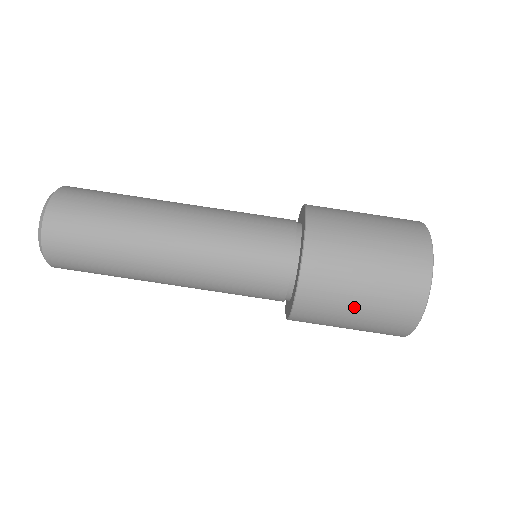
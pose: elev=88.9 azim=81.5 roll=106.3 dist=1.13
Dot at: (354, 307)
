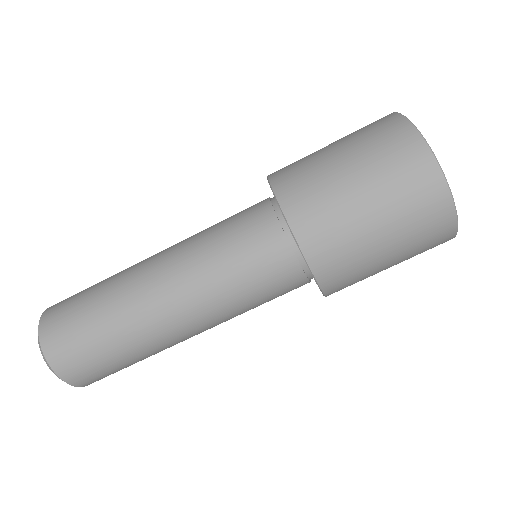
Dot at: (355, 195)
